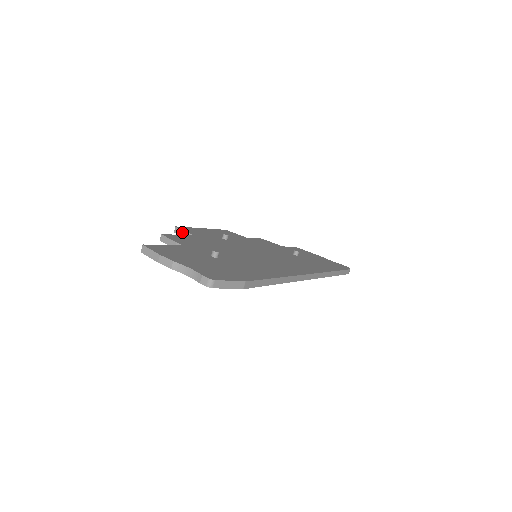
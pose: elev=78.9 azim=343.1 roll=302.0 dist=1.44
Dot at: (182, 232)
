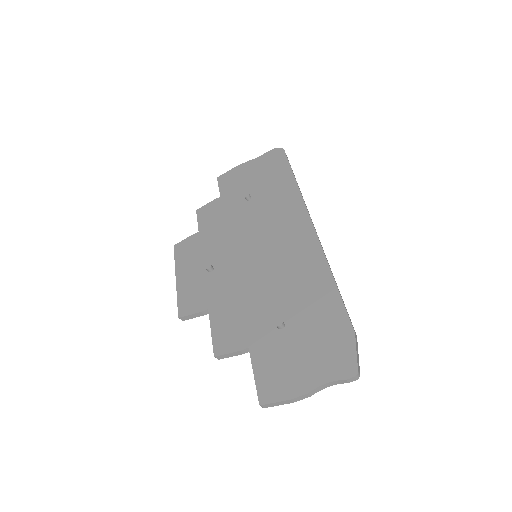
Dot at: (192, 316)
